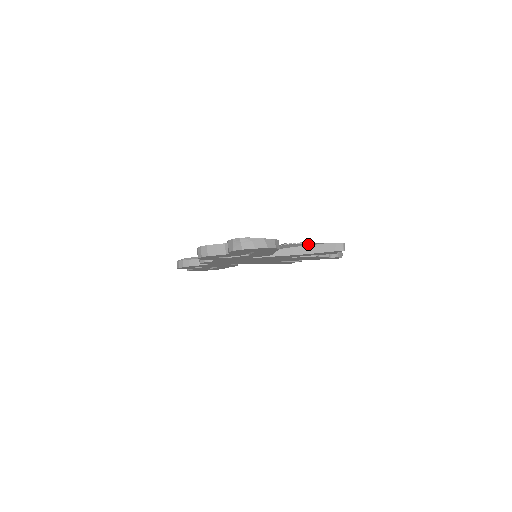
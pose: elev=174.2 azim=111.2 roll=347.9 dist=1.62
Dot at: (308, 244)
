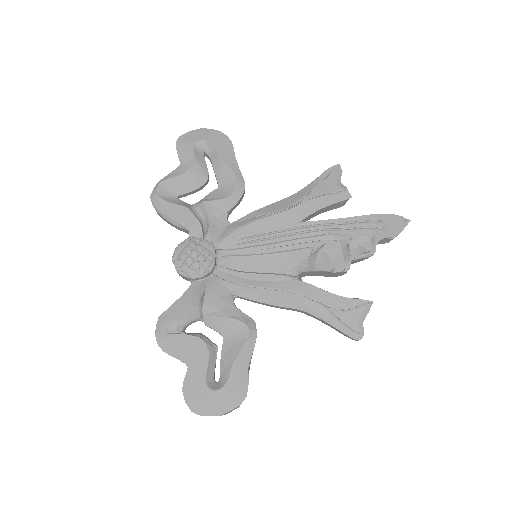
Dot at: (317, 314)
